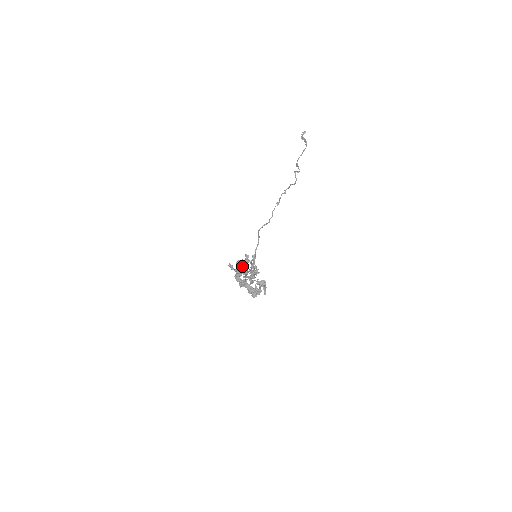
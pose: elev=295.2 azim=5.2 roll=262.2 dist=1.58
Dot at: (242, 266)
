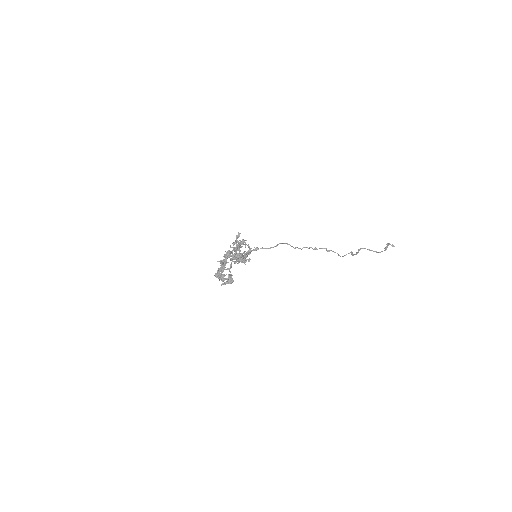
Dot at: (239, 258)
